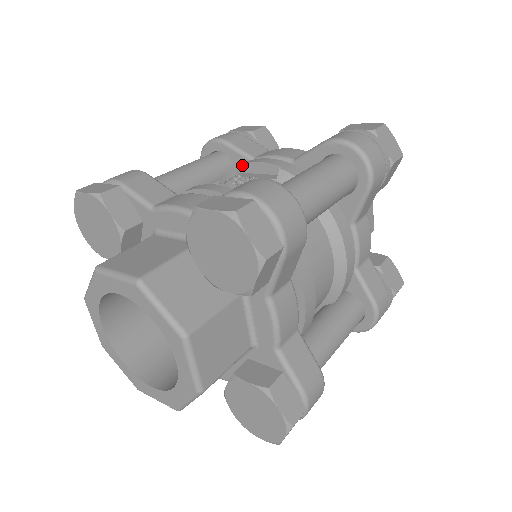
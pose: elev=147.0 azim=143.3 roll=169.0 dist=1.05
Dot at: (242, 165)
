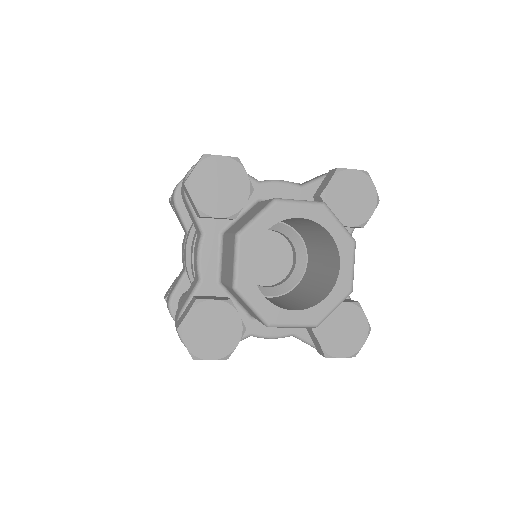
Dot at: occluded
